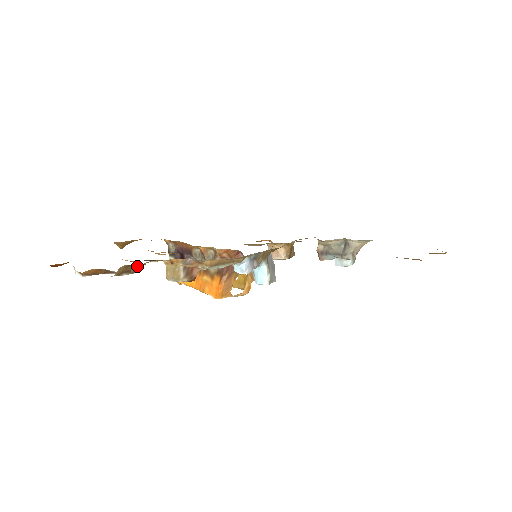
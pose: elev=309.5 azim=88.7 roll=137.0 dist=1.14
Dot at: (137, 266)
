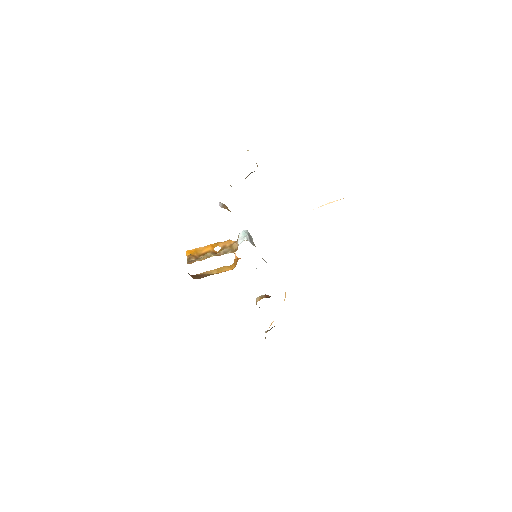
Dot at: occluded
